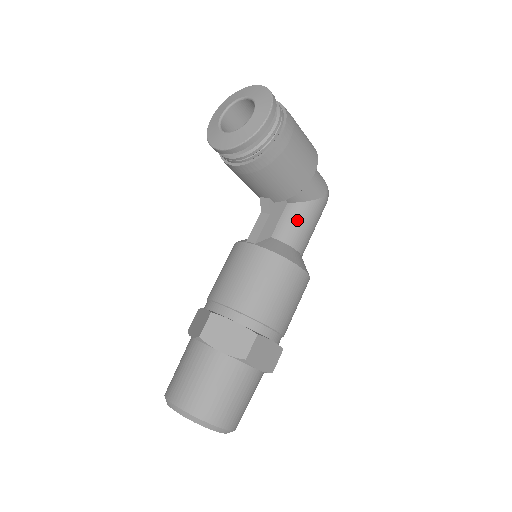
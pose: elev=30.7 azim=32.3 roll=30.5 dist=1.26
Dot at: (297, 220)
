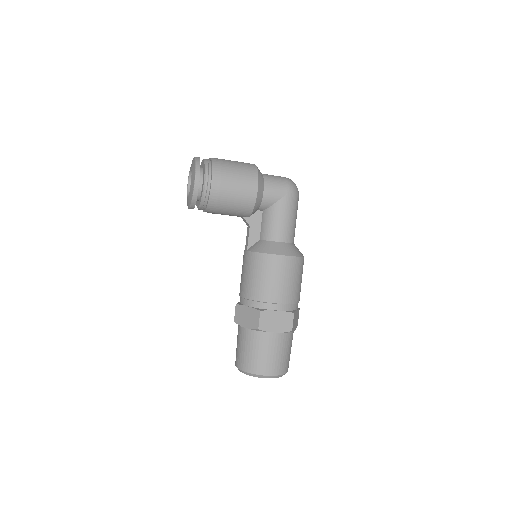
Dot at: (271, 221)
